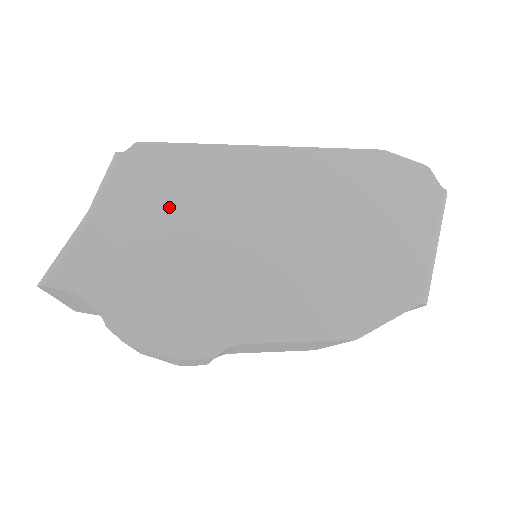
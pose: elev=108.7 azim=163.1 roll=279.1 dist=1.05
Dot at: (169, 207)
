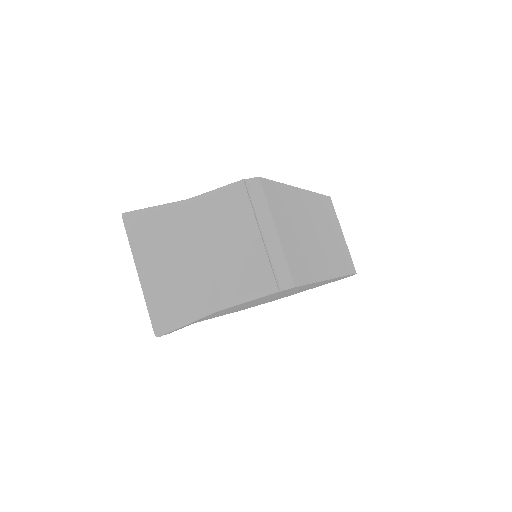
Dot at: occluded
